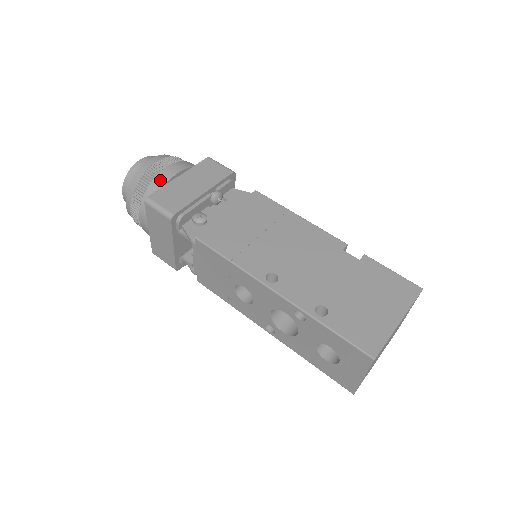
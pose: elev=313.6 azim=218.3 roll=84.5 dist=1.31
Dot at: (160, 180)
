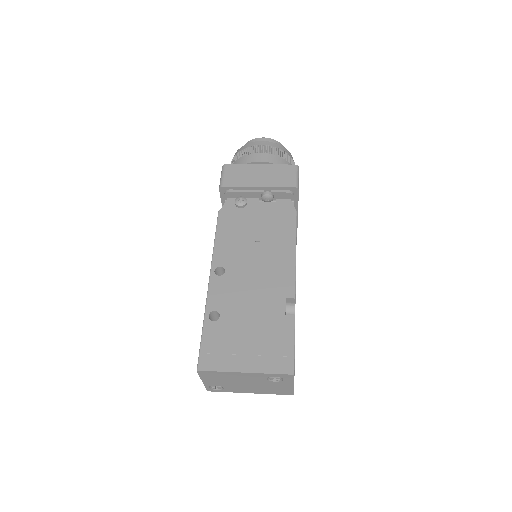
Dot at: (246, 159)
